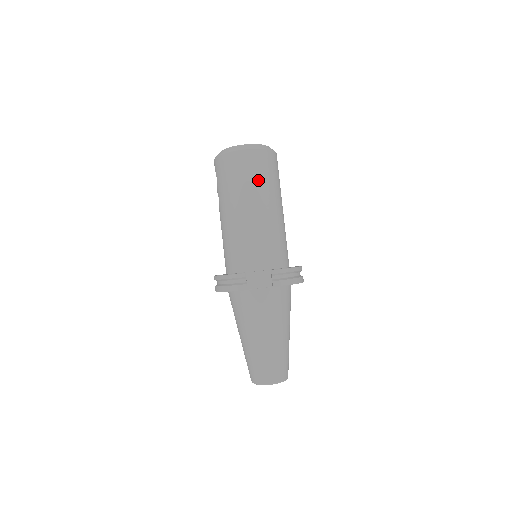
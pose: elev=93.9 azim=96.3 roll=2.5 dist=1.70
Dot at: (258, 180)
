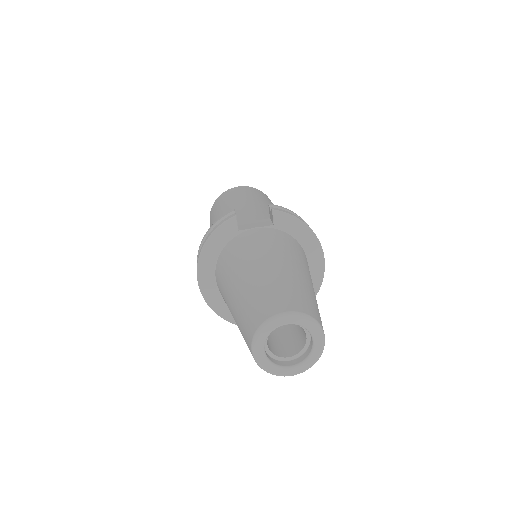
Dot at: (252, 194)
